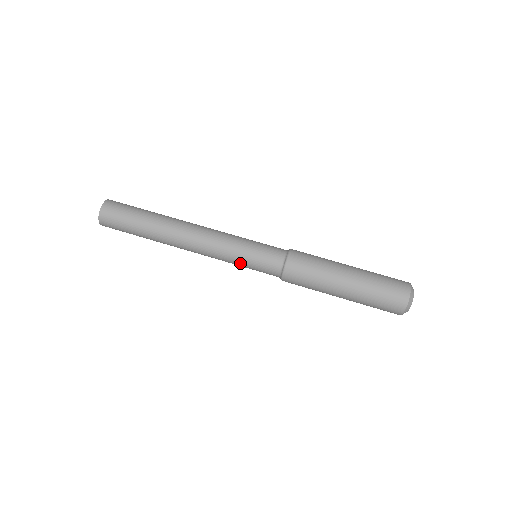
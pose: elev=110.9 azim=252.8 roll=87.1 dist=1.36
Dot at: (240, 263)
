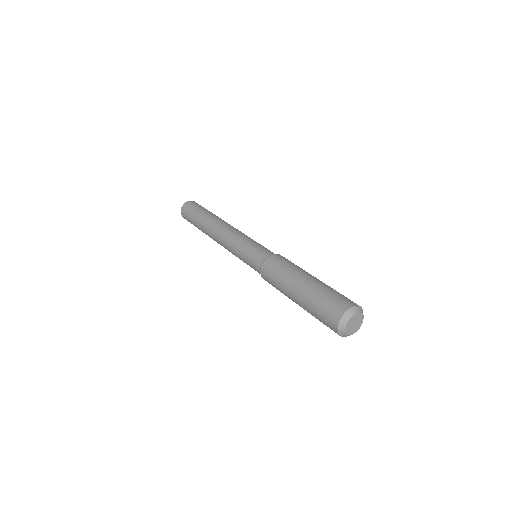
Dot at: (247, 243)
